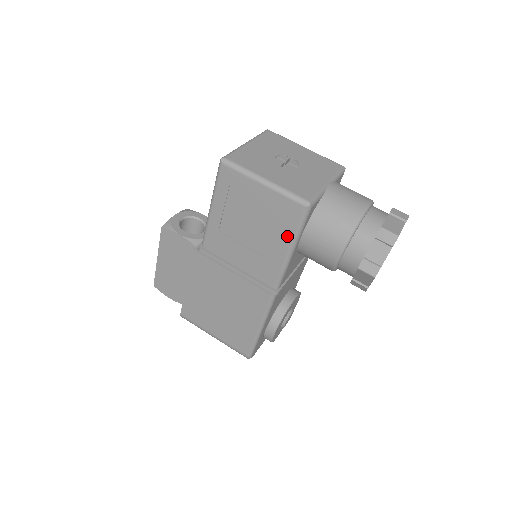
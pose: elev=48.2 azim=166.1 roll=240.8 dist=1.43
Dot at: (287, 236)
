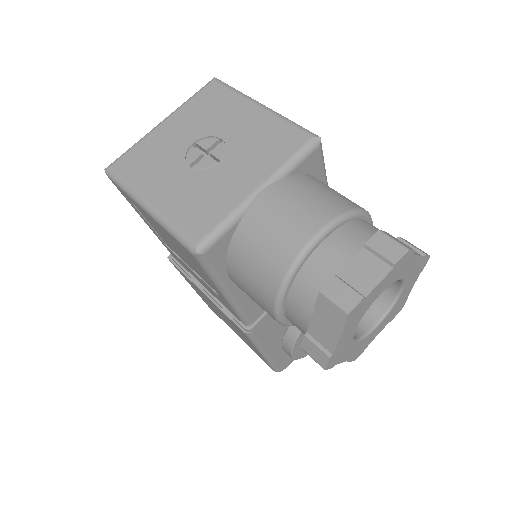
Dot at: (208, 279)
